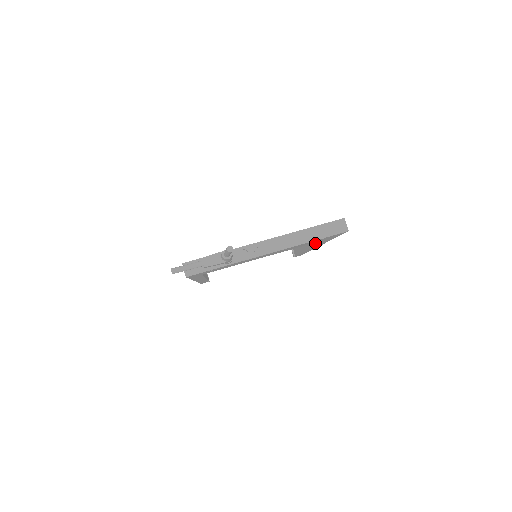
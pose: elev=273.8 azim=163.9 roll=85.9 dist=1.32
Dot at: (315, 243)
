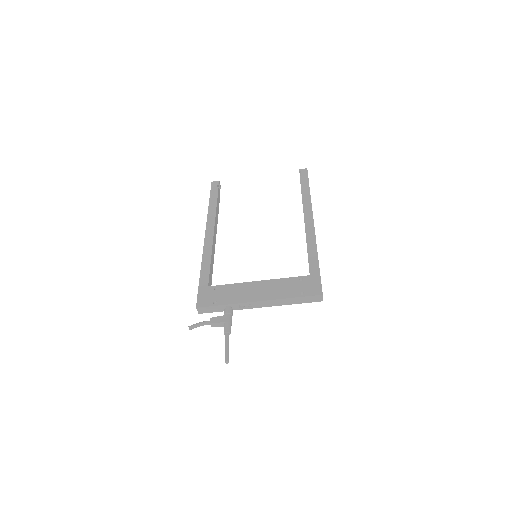
Dot at: occluded
